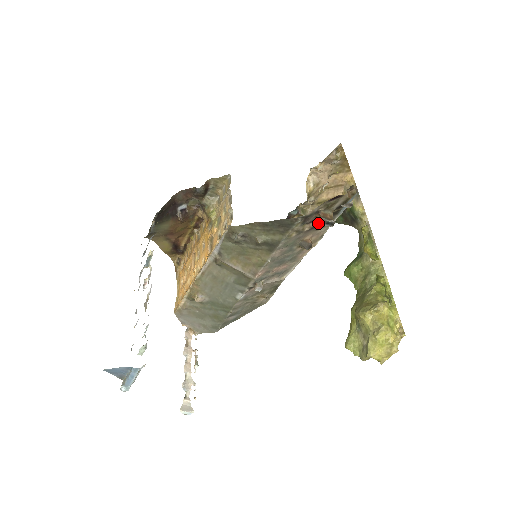
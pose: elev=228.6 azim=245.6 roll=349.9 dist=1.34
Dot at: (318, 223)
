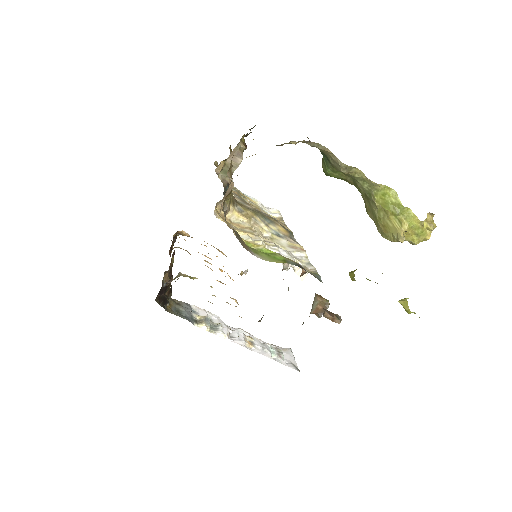
Dot at: occluded
